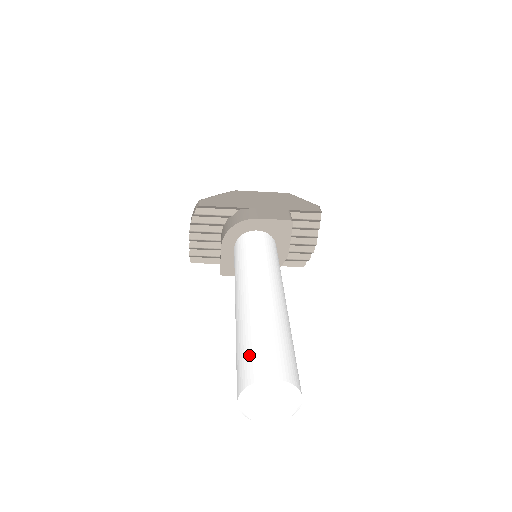
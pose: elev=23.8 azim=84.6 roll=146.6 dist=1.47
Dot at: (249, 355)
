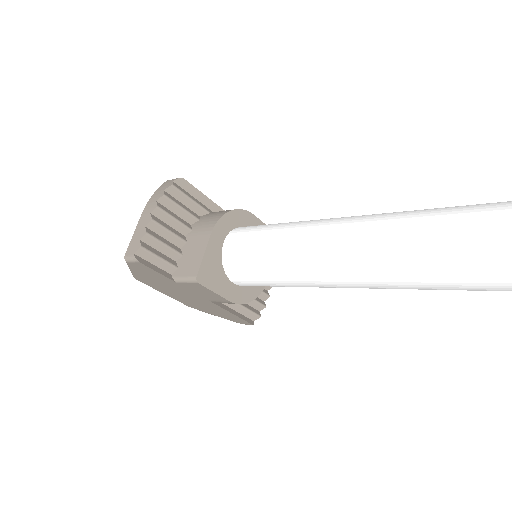
Dot at: (486, 203)
